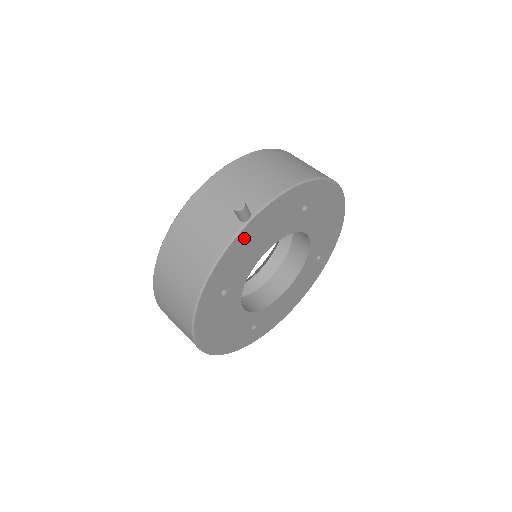
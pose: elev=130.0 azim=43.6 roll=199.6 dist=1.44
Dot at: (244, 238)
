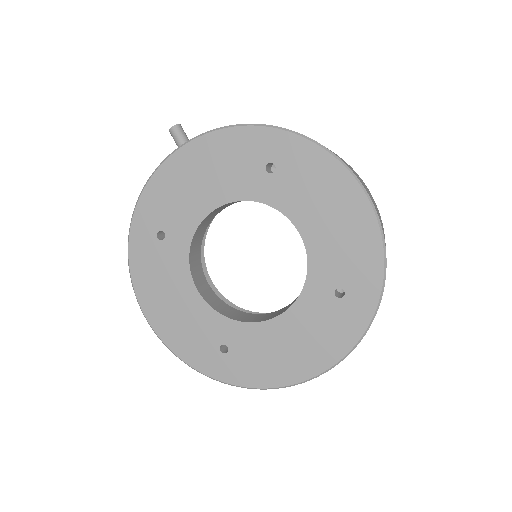
Dot at: (178, 167)
